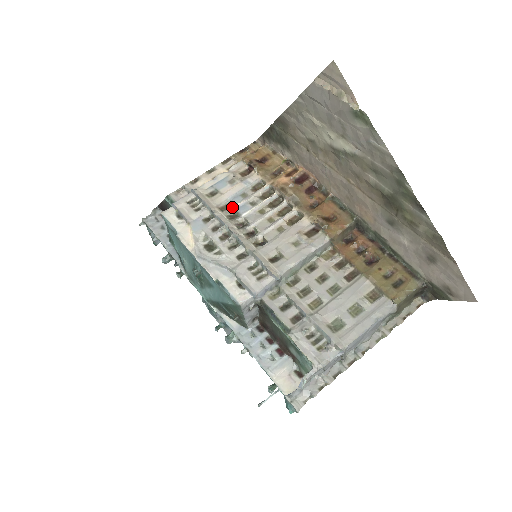
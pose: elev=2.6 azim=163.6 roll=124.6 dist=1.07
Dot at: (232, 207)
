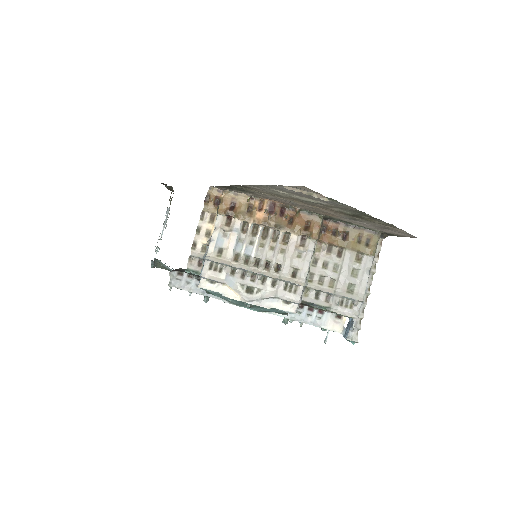
Dot at: (241, 254)
